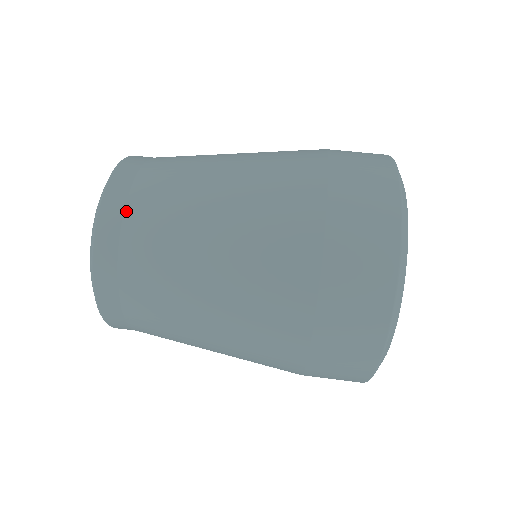
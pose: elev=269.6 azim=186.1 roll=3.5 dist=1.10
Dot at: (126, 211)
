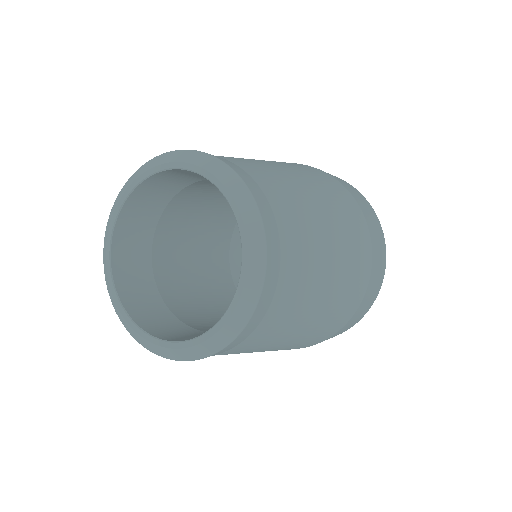
Dot at: (230, 161)
